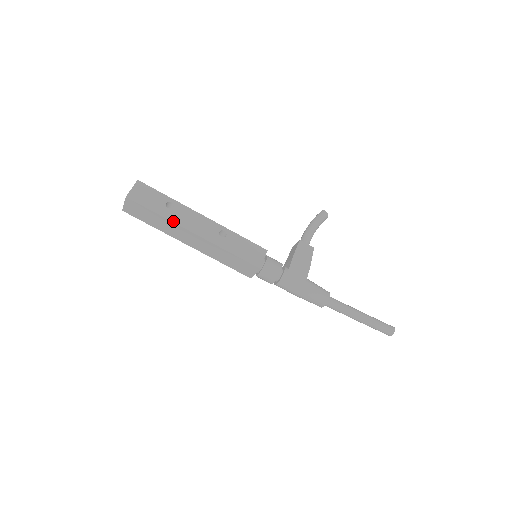
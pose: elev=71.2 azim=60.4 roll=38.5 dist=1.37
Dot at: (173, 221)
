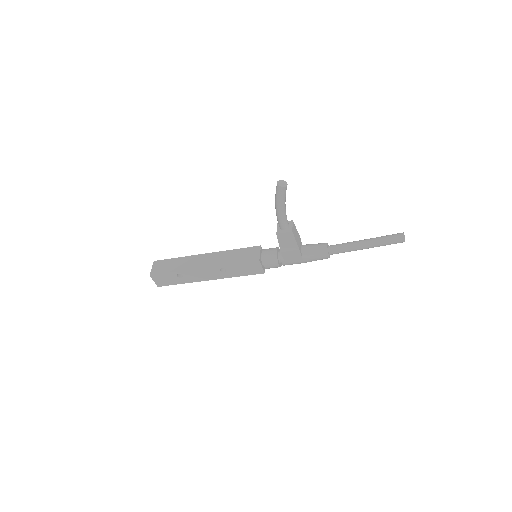
Dot at: (192, 282)
